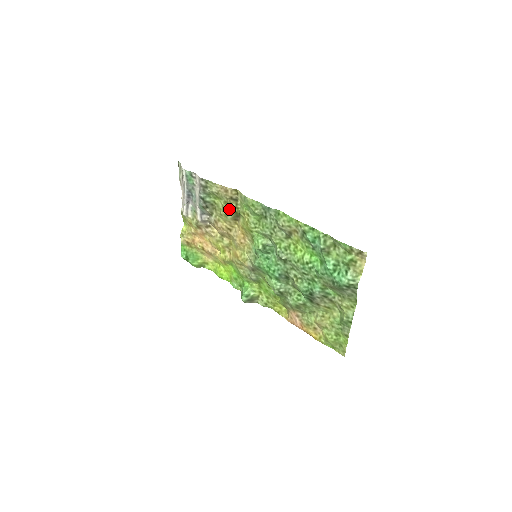
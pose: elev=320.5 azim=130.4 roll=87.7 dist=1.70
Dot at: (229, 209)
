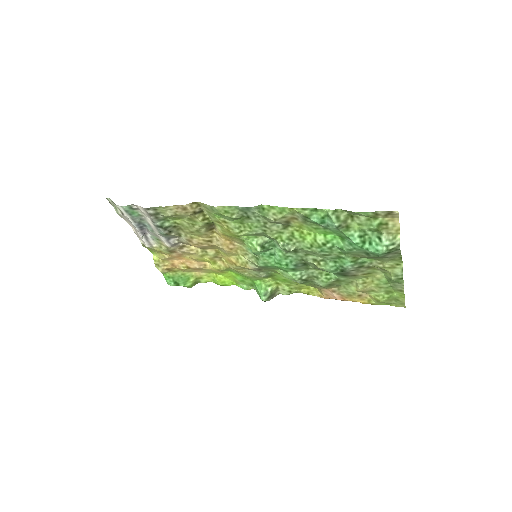
Dot at: (198, 224)
